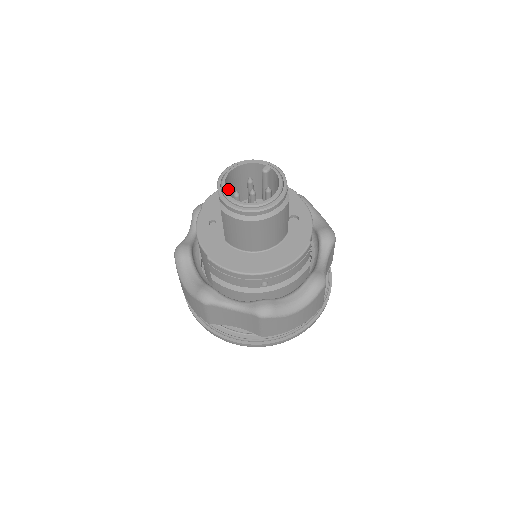
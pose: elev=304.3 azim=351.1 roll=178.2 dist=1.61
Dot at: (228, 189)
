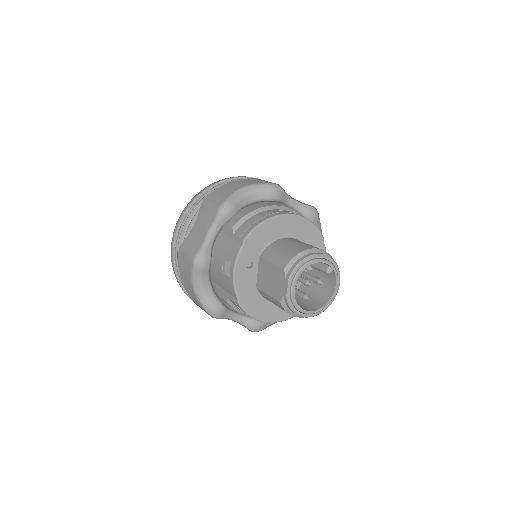
Dot at: occluded
